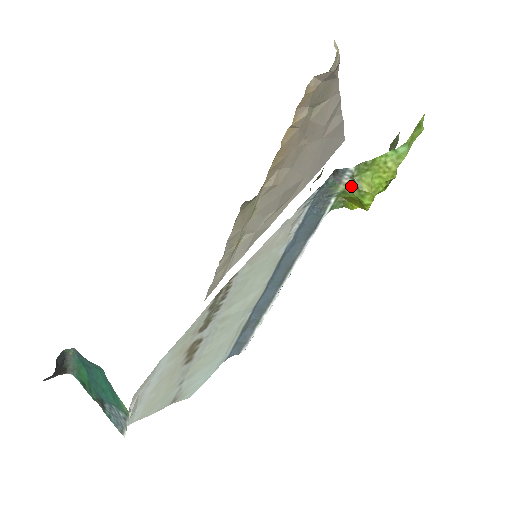
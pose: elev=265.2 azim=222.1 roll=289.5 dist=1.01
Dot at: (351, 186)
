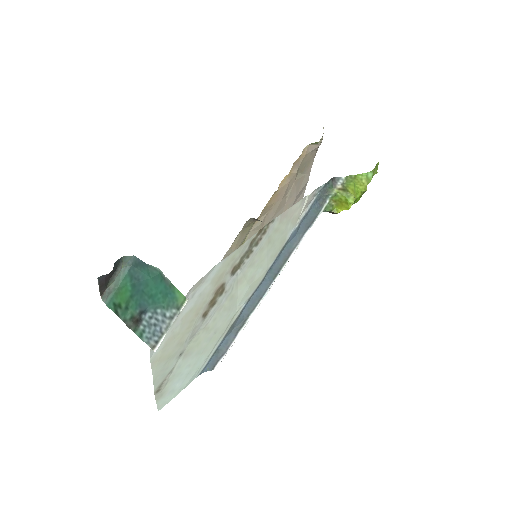
Dot at: (341, 190)
